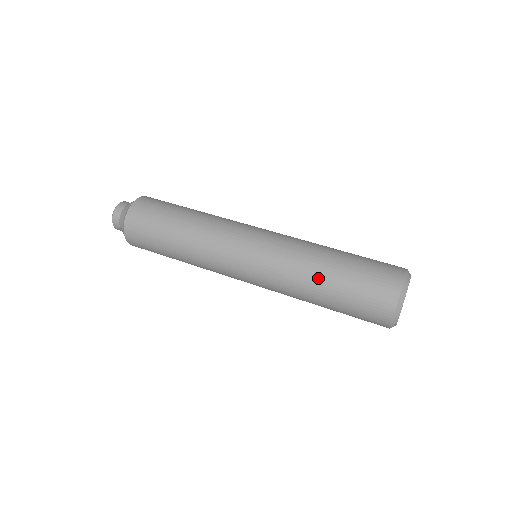
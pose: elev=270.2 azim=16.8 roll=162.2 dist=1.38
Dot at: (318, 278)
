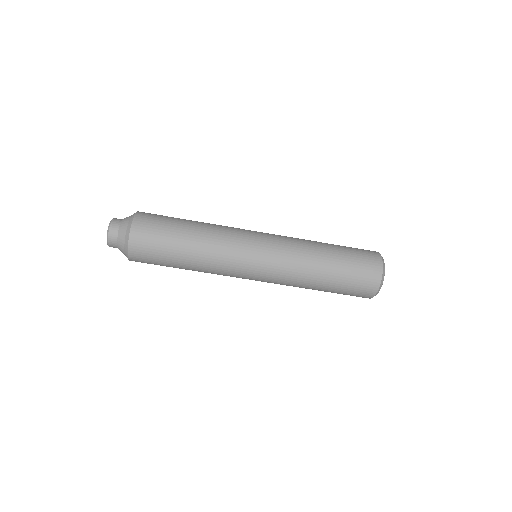
Dot at: (319, 276)
